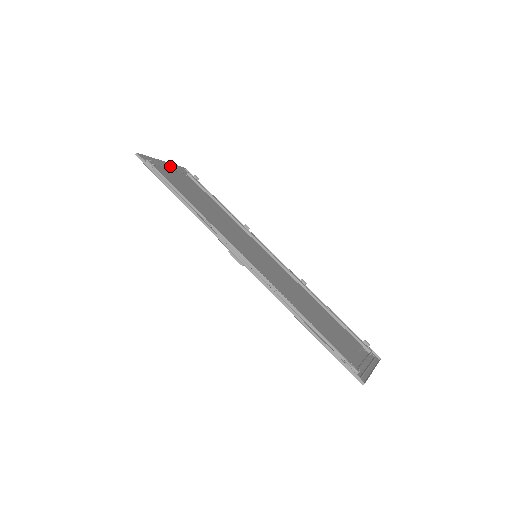
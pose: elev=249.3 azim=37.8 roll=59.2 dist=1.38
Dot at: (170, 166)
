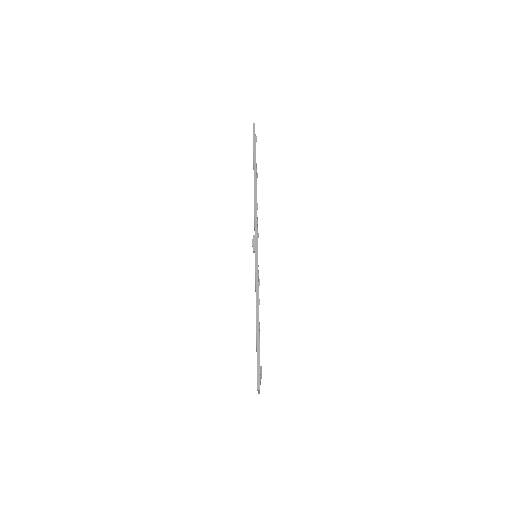
Dot at: occluded
